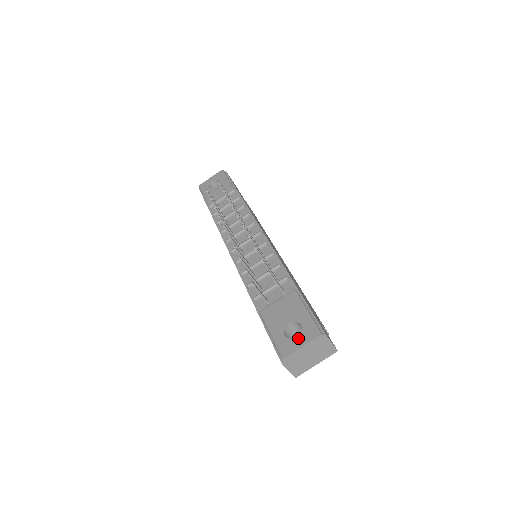
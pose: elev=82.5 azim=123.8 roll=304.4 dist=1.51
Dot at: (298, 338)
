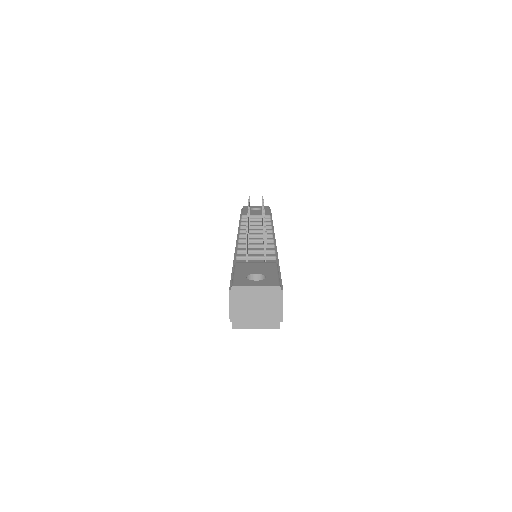
Dot at: (257, 281)
